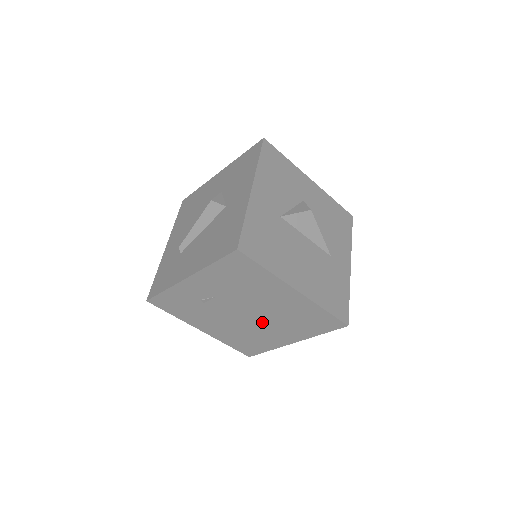
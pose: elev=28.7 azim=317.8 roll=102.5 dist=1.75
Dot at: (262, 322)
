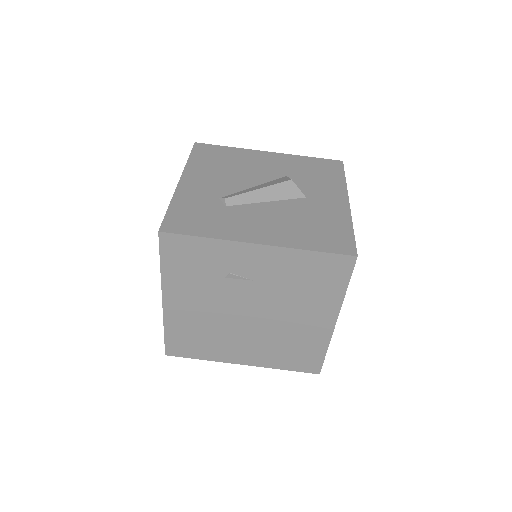
Dot at: (250, 330)
